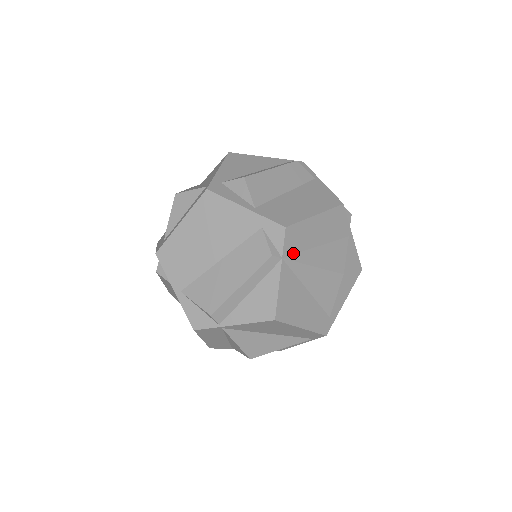
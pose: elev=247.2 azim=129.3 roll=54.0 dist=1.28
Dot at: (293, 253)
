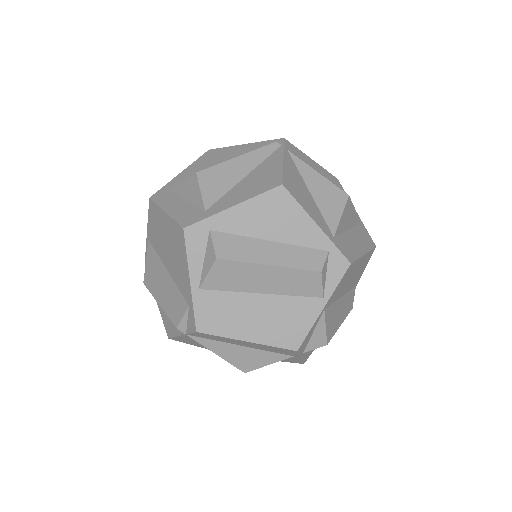
Dot at: (203, 337)
